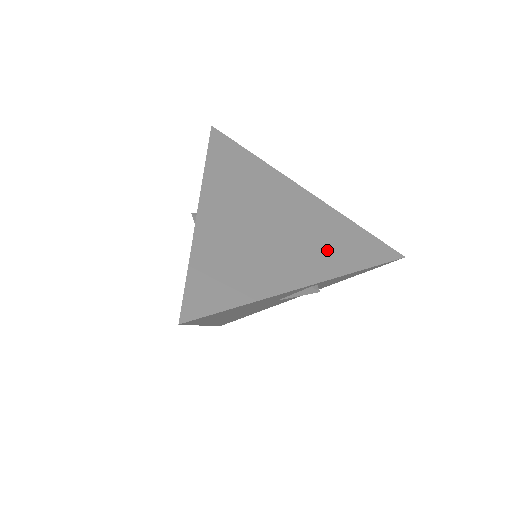
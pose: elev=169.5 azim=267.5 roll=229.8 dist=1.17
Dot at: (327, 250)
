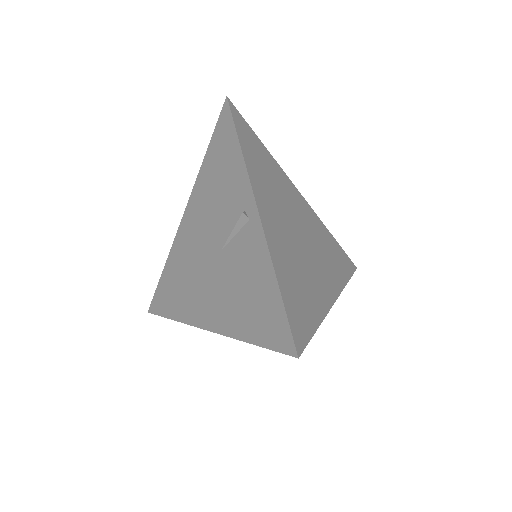
Dot at: (330, 263)
